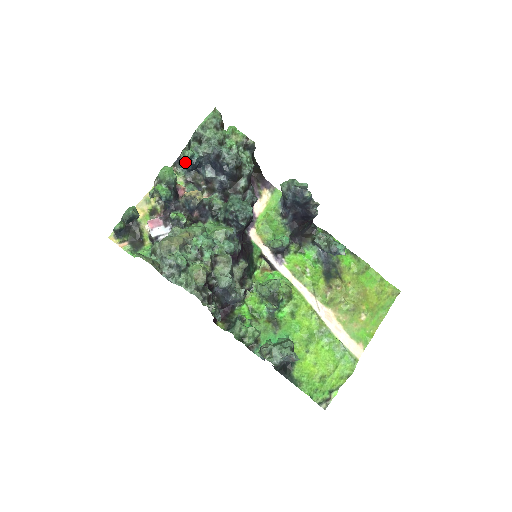
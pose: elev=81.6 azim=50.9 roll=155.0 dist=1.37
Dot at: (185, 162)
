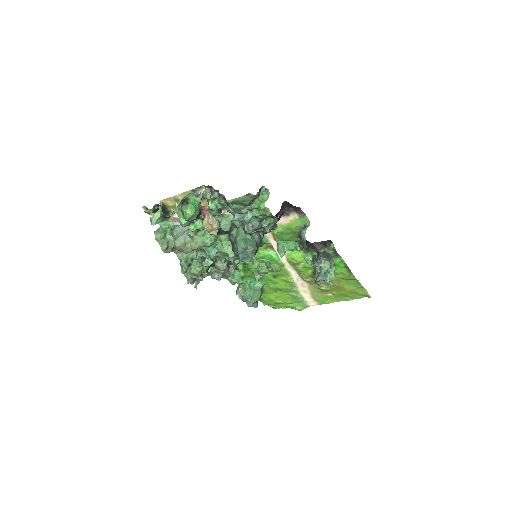
Dot at: occluded
